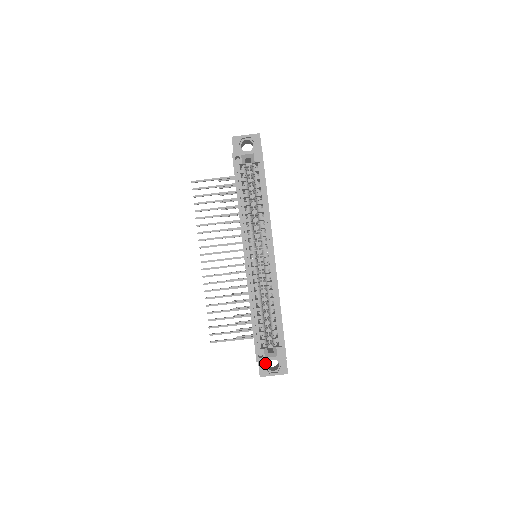
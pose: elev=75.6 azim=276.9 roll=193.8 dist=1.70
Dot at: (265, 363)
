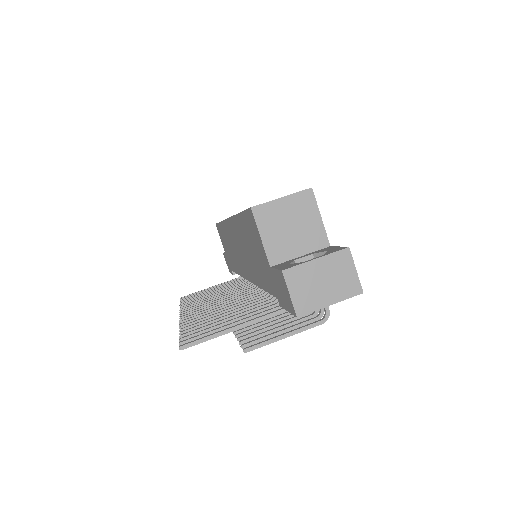
Dot at: (290, 263)
